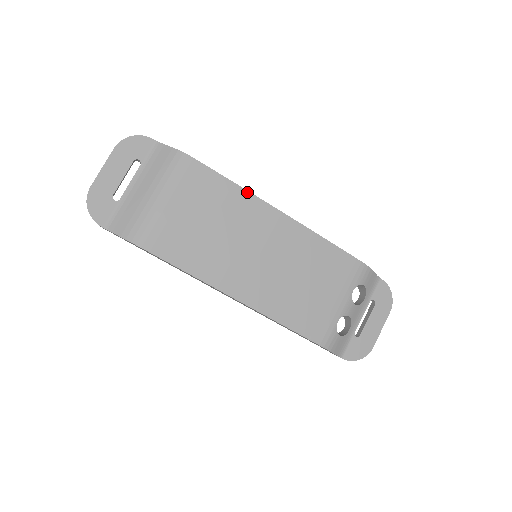
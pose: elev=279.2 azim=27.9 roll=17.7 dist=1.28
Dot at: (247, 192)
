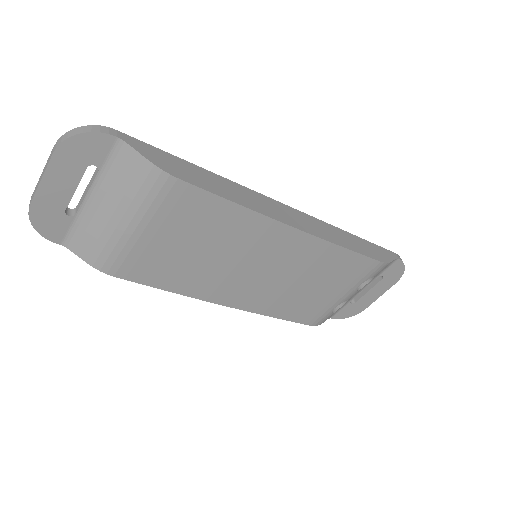
Dot at: (253, 212)
